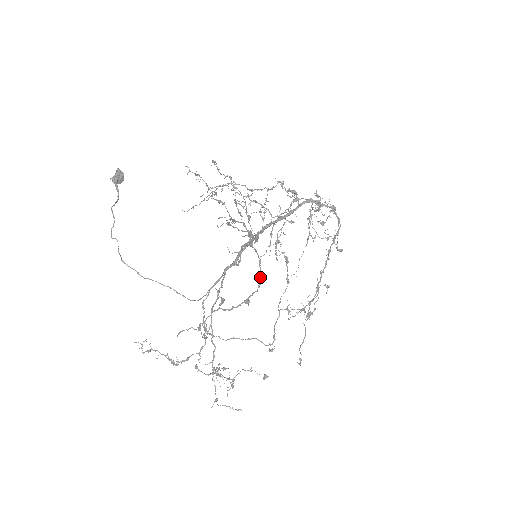
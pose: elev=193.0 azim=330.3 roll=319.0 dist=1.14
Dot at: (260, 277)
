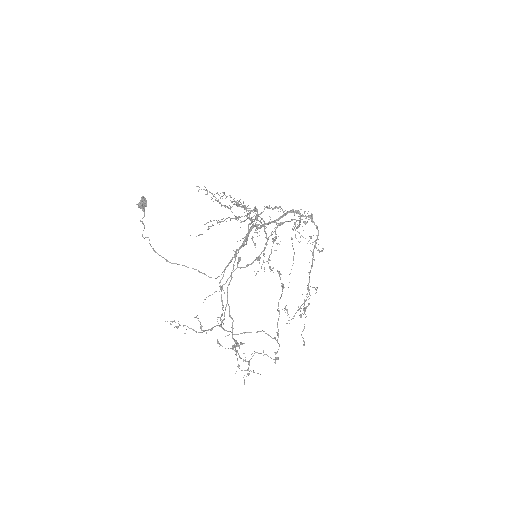
Dot at: (266, 238)
